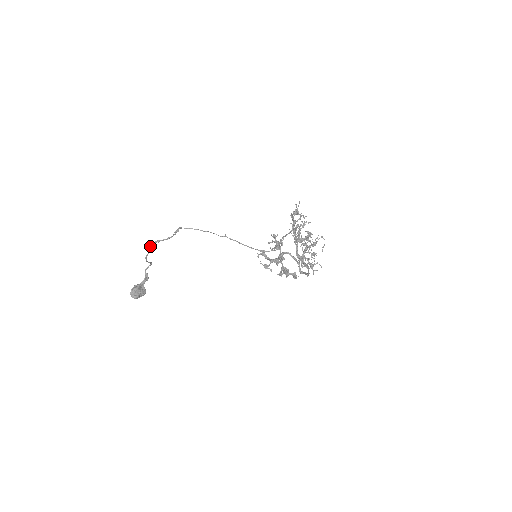
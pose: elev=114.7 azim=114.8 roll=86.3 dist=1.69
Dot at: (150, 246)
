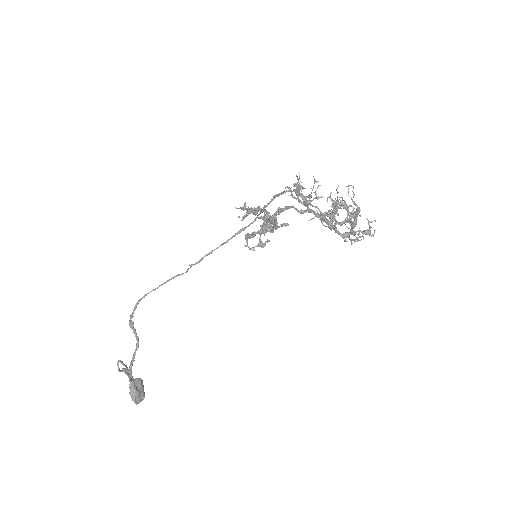
Dot at: (130, 375)
